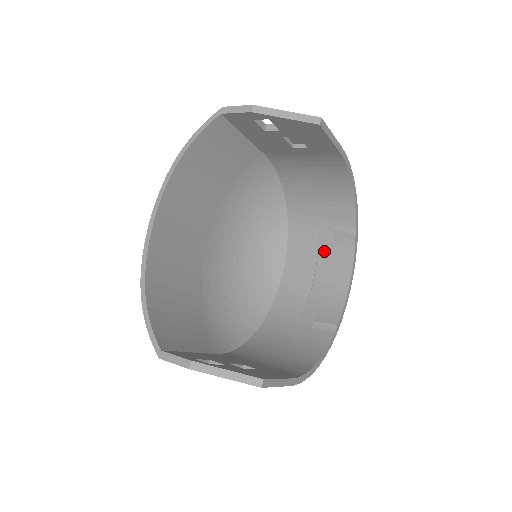
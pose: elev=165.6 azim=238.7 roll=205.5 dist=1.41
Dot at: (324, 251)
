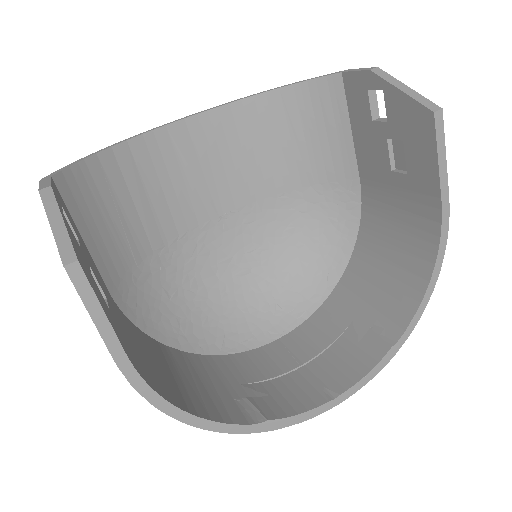
Dot at: (339, 347)
